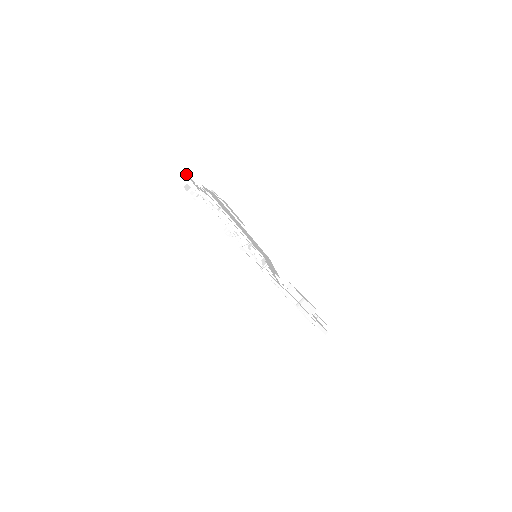
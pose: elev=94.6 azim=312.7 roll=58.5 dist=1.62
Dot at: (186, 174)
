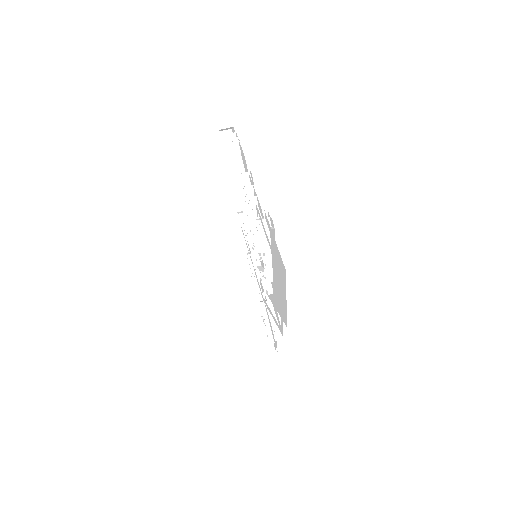
Dot at: occluded
